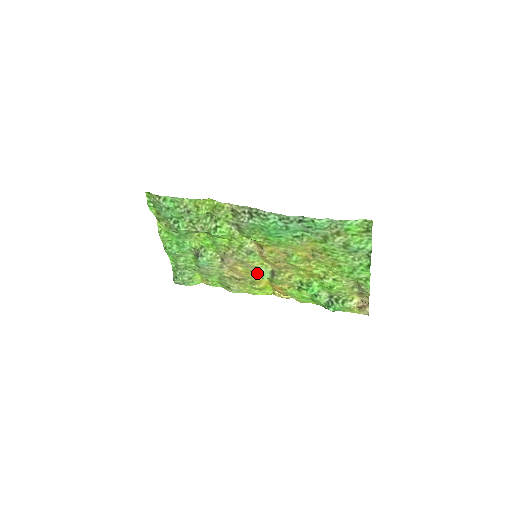
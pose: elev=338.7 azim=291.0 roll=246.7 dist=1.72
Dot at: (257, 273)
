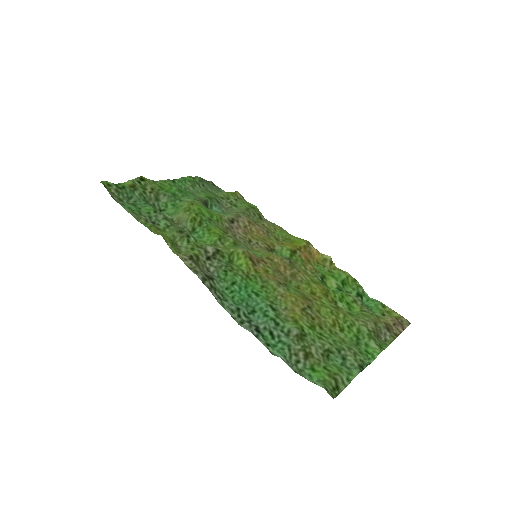
Dot at: occluded
